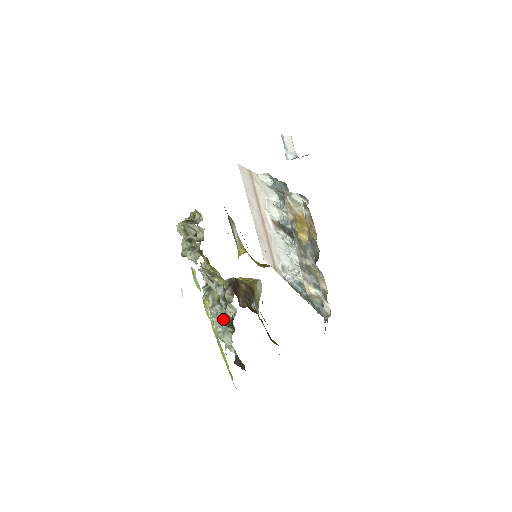
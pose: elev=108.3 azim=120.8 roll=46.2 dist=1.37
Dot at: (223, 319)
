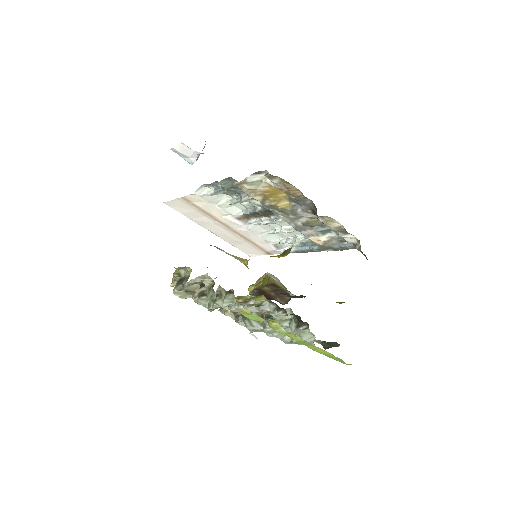
Dot at: (284, 327)
